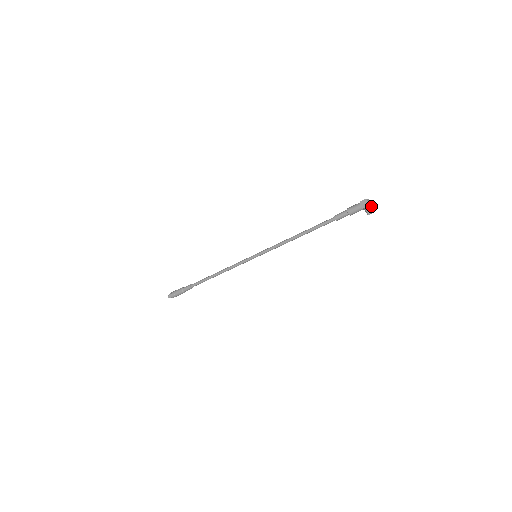
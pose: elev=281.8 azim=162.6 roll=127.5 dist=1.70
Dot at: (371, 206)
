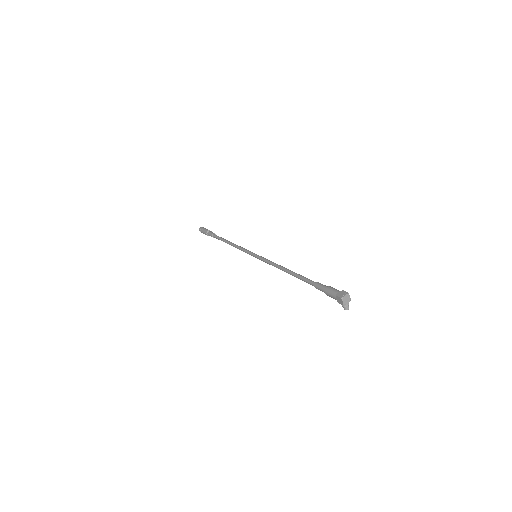
Dot at: occluded
